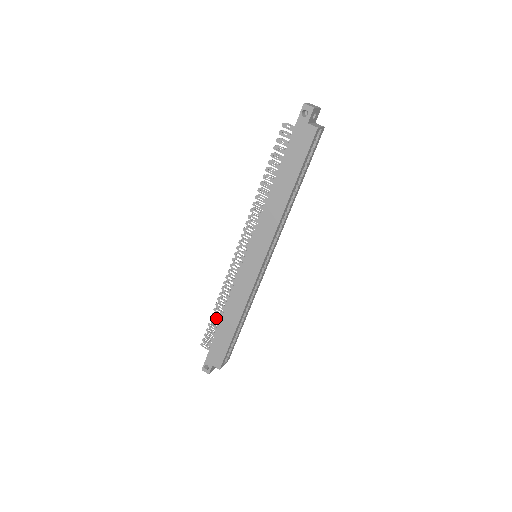
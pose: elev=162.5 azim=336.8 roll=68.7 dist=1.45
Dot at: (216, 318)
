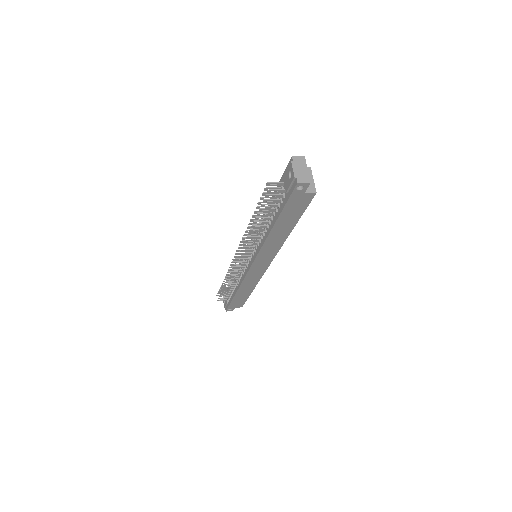
Dot at: occluded
